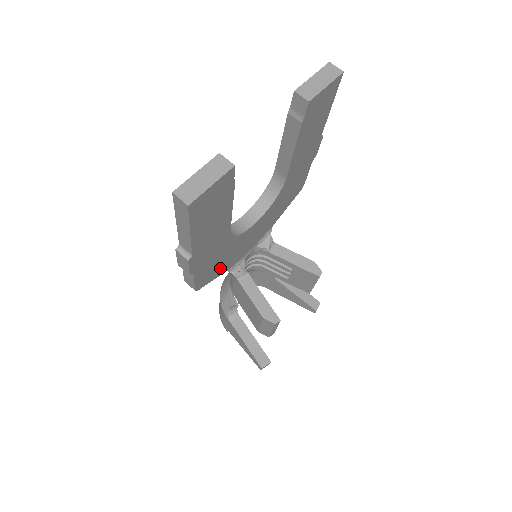
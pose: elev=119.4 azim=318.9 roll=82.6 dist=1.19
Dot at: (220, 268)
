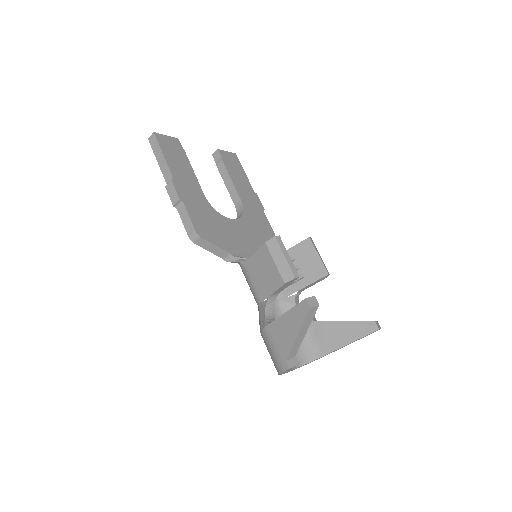
Dot at: (217, 237)
